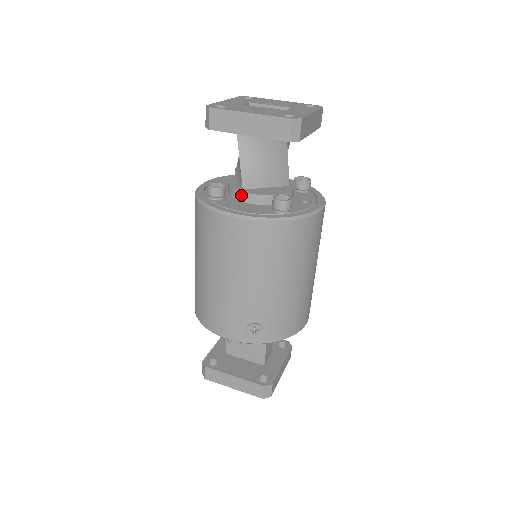
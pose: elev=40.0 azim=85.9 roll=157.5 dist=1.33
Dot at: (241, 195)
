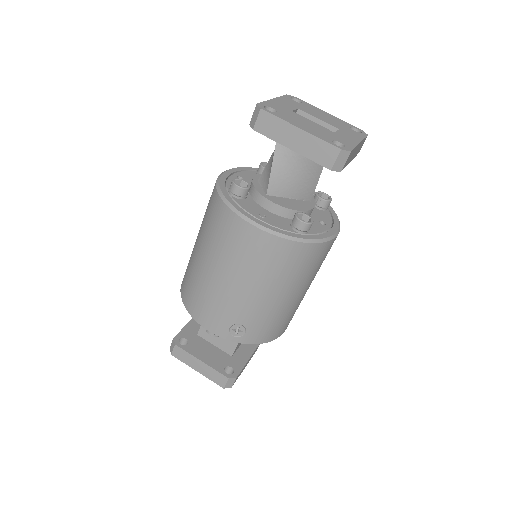
Dot at: (263, 201)
